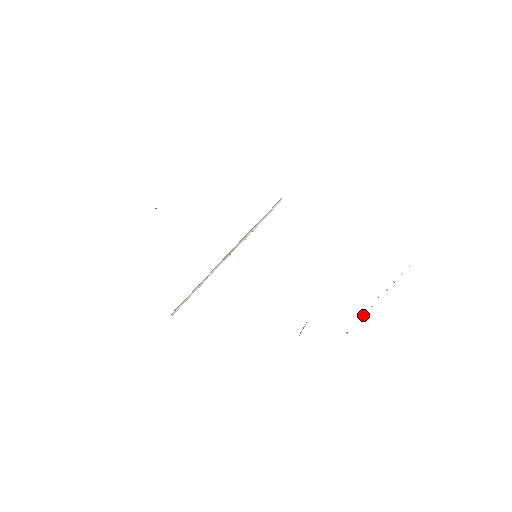
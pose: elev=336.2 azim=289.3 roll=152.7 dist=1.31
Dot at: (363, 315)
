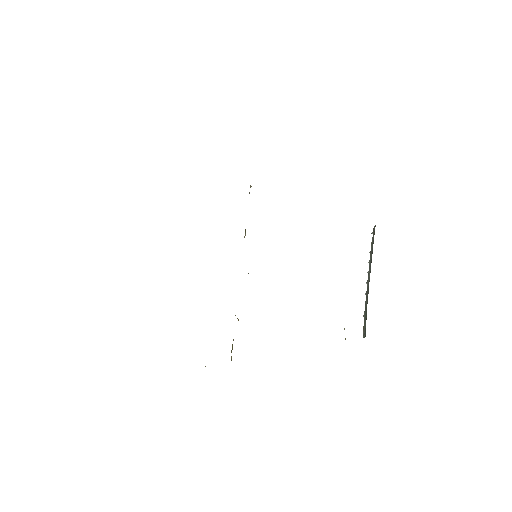
Dot at: (365, 294)
